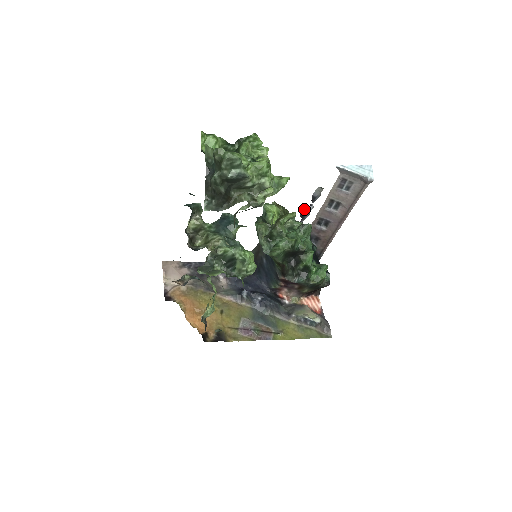
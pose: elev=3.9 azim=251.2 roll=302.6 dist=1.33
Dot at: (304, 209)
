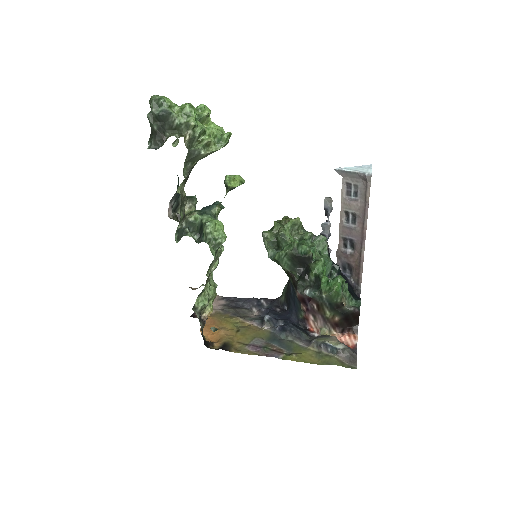
Dot at: (322, 226)
